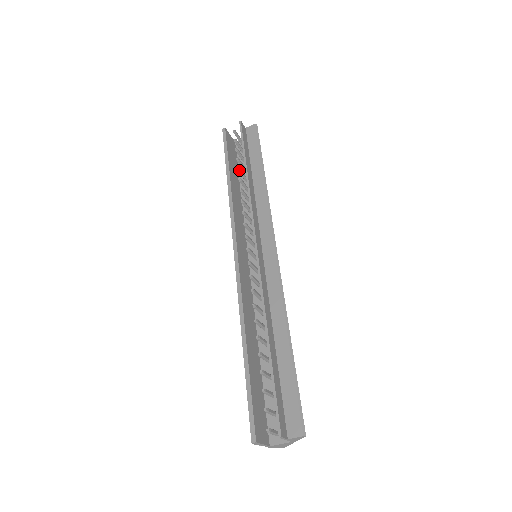
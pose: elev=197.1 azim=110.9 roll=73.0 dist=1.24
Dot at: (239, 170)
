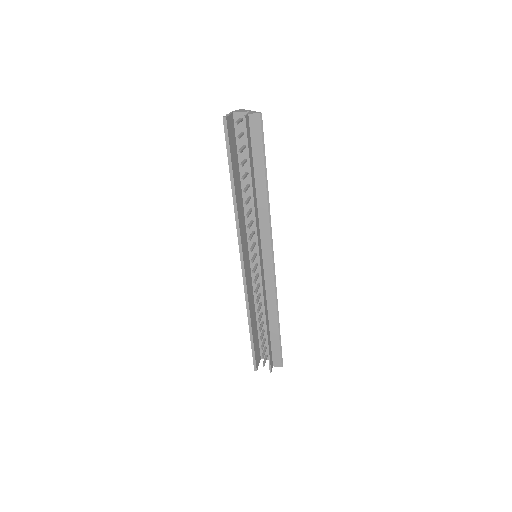
Dot at: occluded
